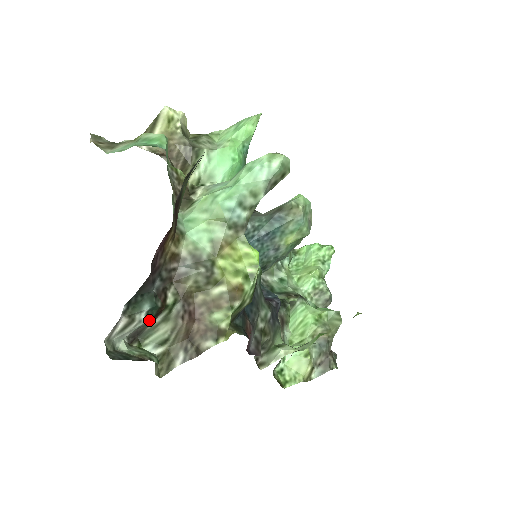
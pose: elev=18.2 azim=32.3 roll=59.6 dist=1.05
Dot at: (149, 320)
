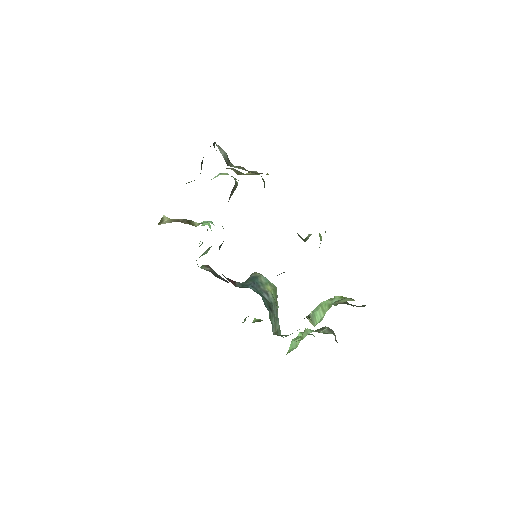
Dot at: (227, 156)
